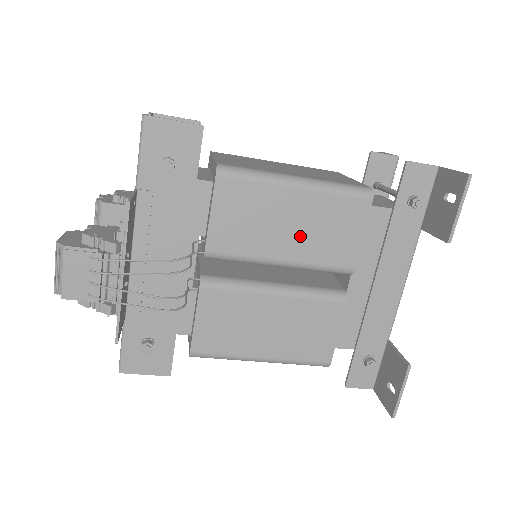
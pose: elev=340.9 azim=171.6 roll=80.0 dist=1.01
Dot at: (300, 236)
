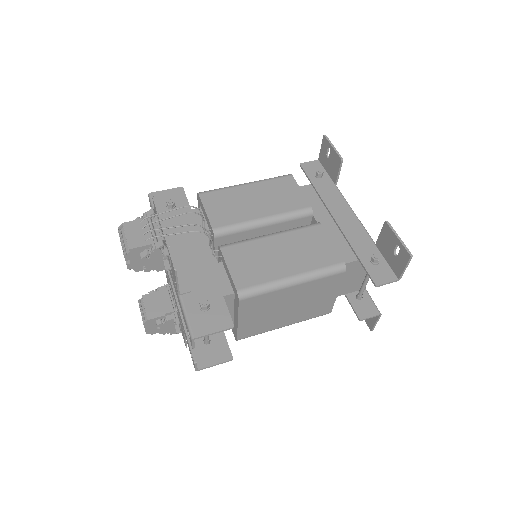
Dot at: (265, 203)
